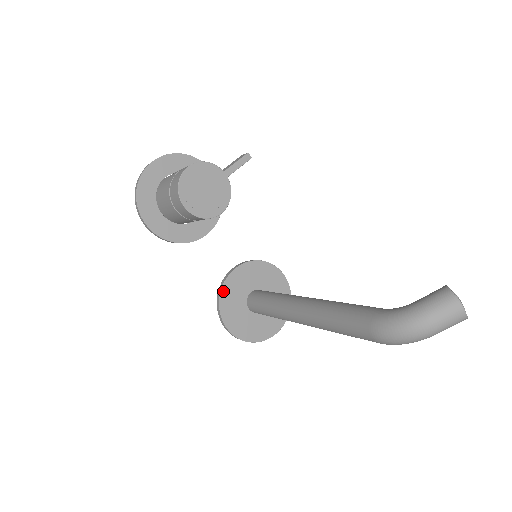
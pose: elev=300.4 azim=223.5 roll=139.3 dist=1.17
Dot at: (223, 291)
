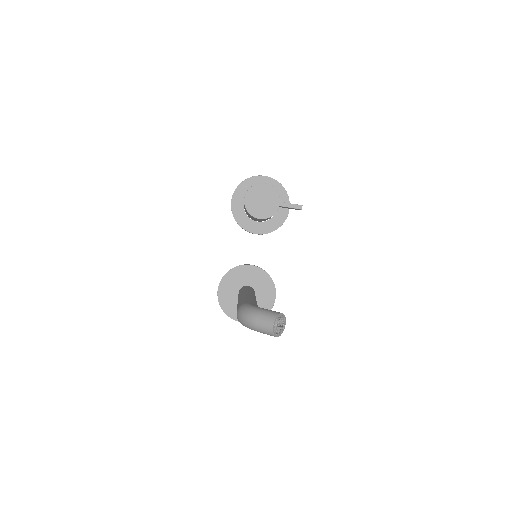
Dot at: (235, 269)
